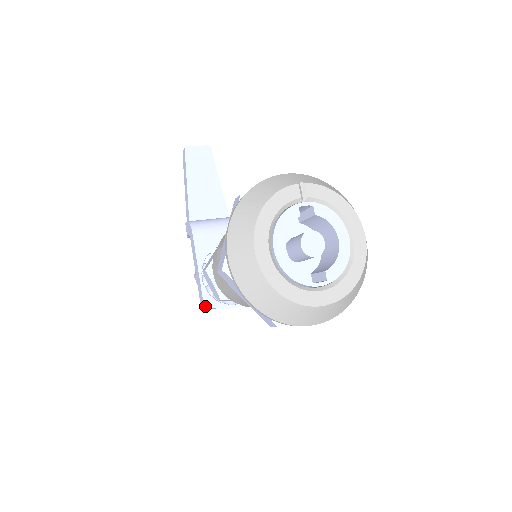
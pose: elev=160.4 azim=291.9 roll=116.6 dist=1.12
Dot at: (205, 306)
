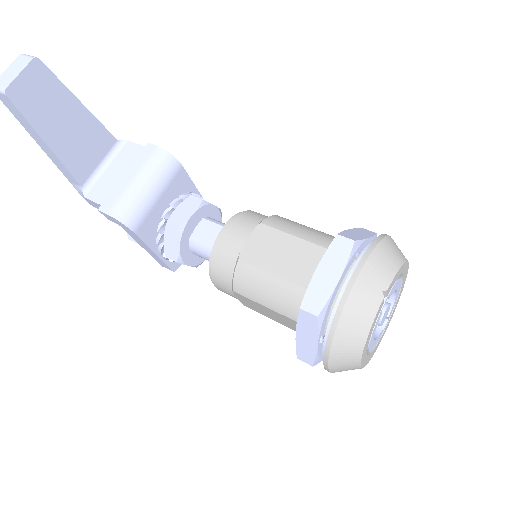
Dot at: (174, 271)
